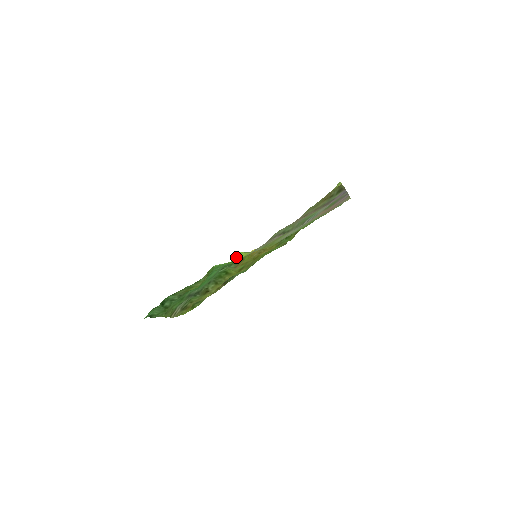
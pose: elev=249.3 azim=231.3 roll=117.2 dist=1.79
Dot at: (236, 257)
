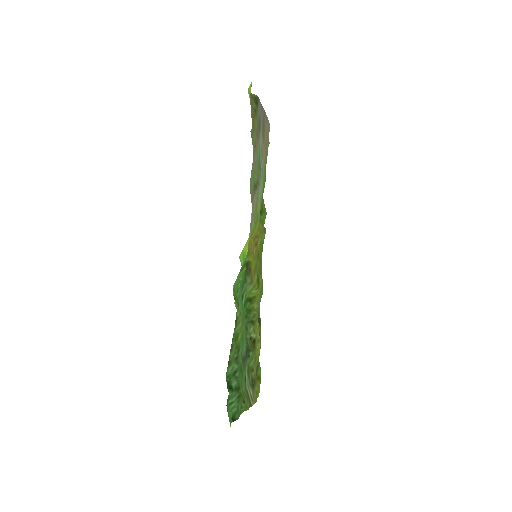
Dot at: (242, 260)
